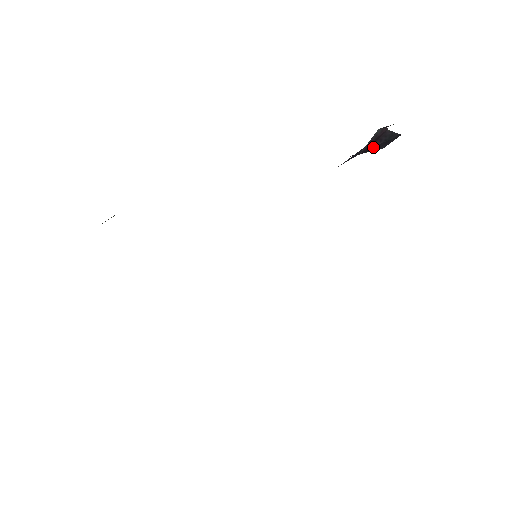
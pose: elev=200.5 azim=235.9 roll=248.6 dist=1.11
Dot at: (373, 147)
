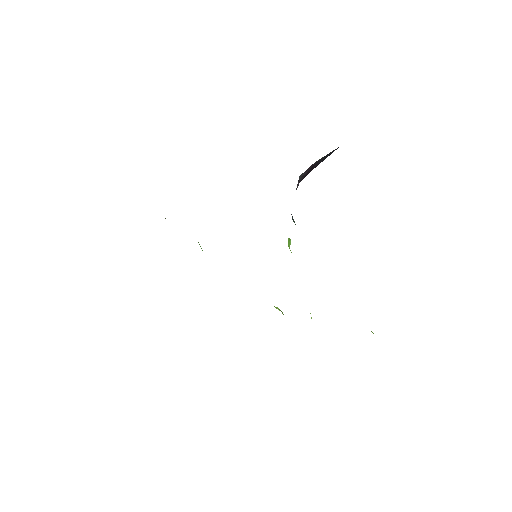
Dot at: (315, 167)
